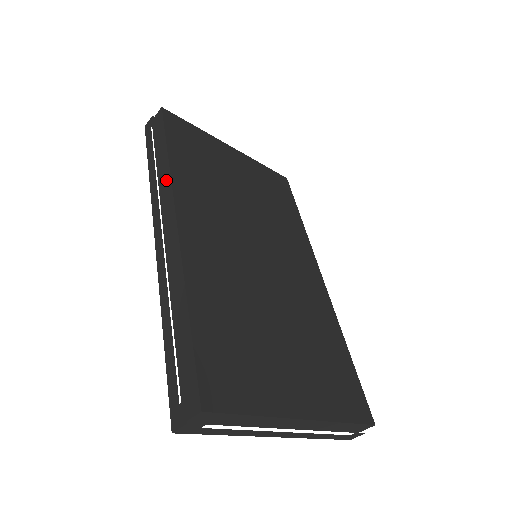
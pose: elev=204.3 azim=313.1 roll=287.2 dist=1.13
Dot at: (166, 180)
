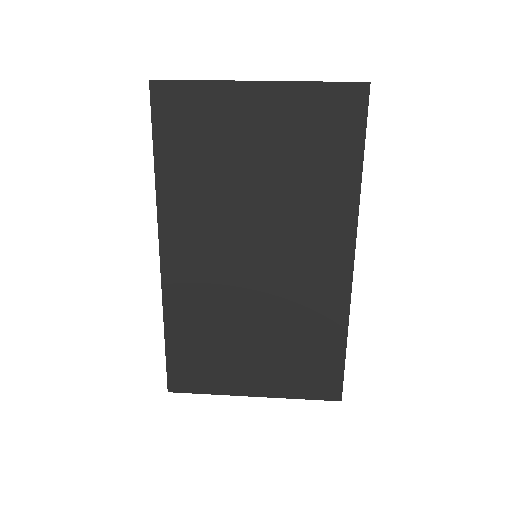
Dot at: (158, 198)
